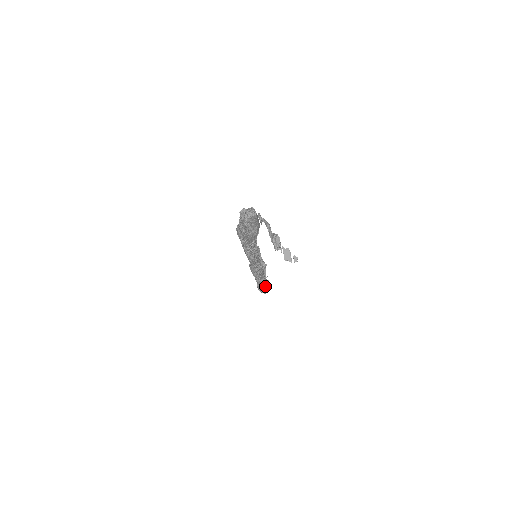
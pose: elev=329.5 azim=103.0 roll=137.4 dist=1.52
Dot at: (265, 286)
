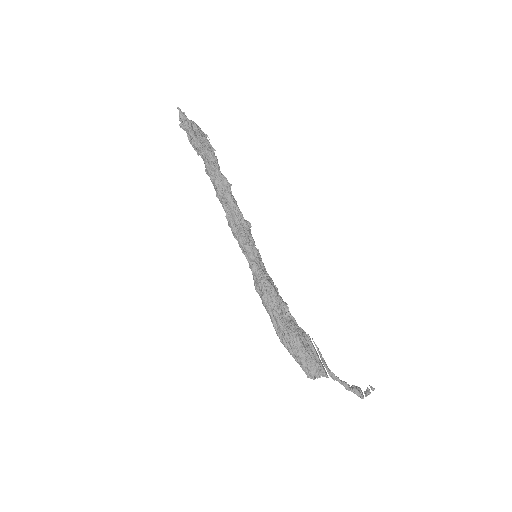
Dot at: occluded
